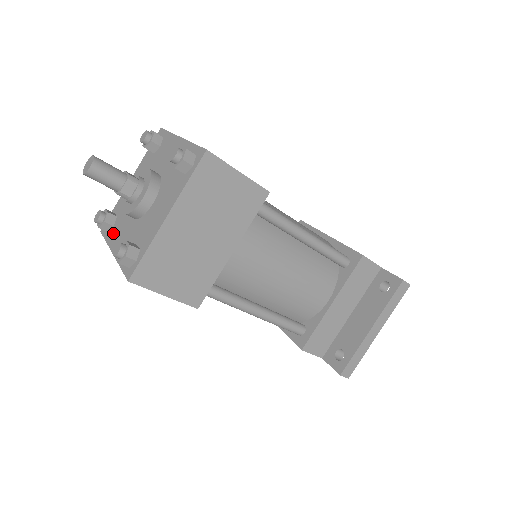
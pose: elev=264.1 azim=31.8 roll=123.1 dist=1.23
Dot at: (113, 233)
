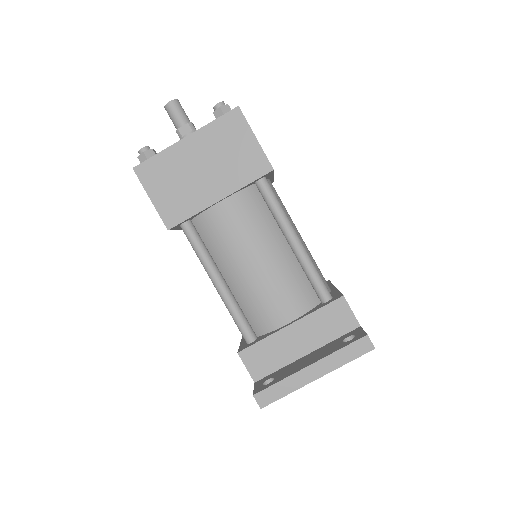
Dot at: occluded
